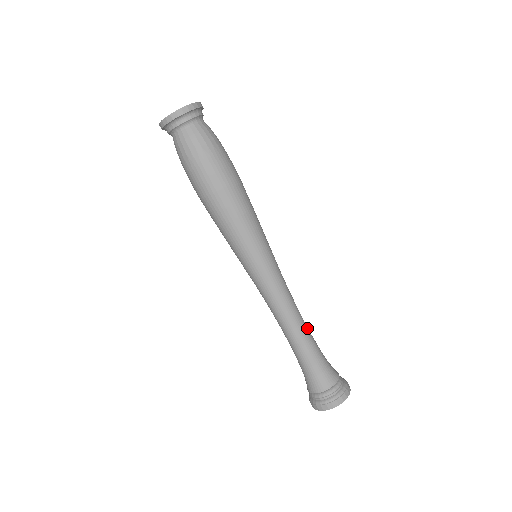
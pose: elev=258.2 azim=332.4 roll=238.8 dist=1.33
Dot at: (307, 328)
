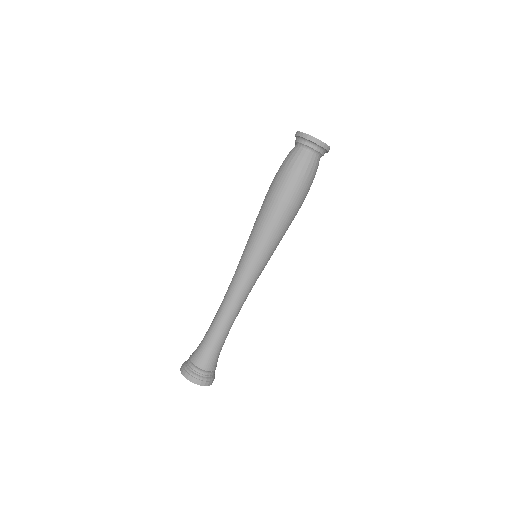
Dot at: (231, 325)
